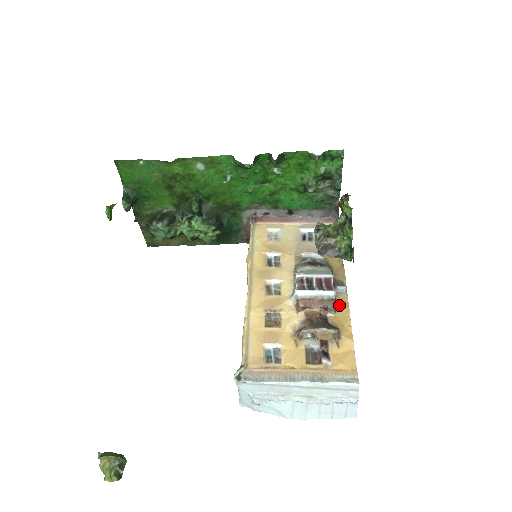
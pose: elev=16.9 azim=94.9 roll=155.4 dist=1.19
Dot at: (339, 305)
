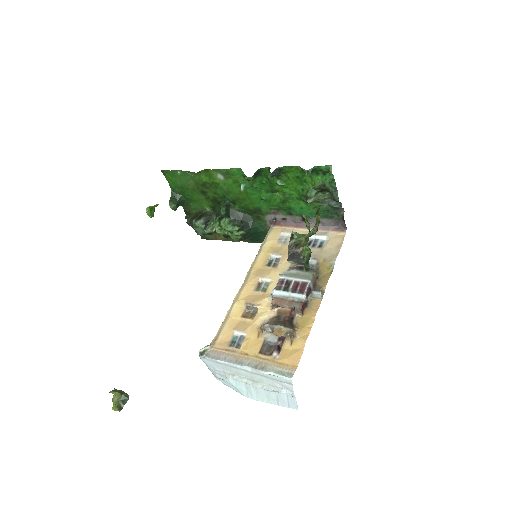
Dot at: (309, 308)
